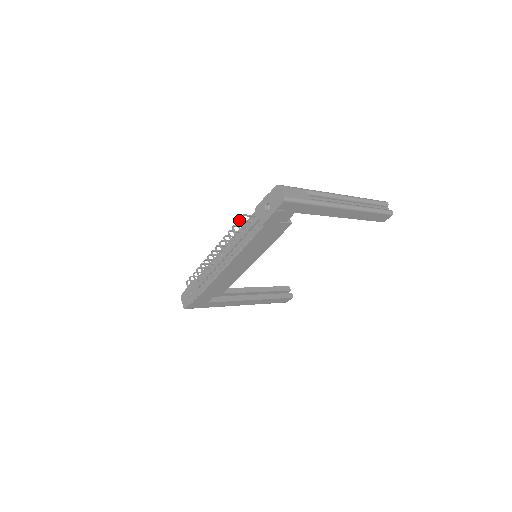
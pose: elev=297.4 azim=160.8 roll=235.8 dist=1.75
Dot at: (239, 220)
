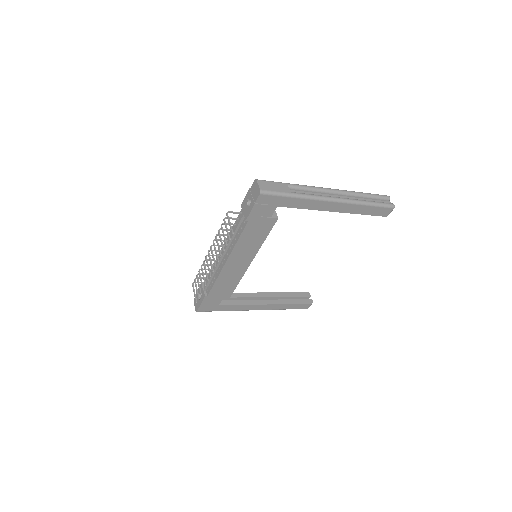
Dot at: (226, 217)
